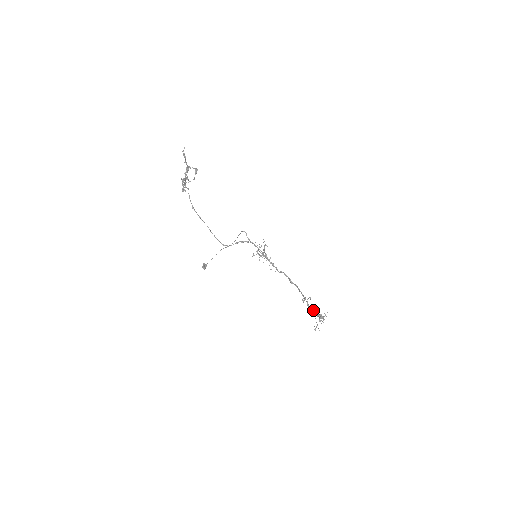
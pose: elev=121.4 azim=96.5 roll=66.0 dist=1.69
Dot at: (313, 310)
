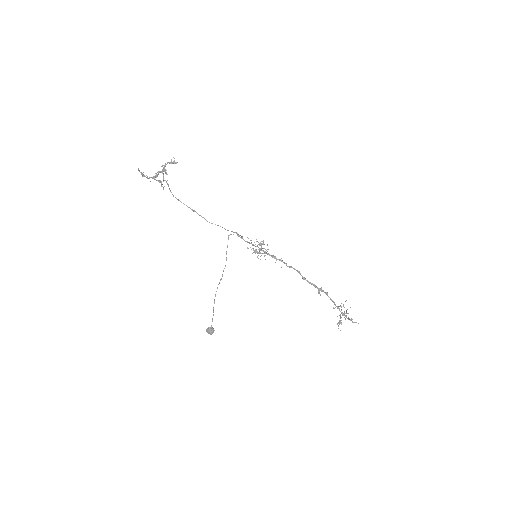
Dot at: (333, 302)
